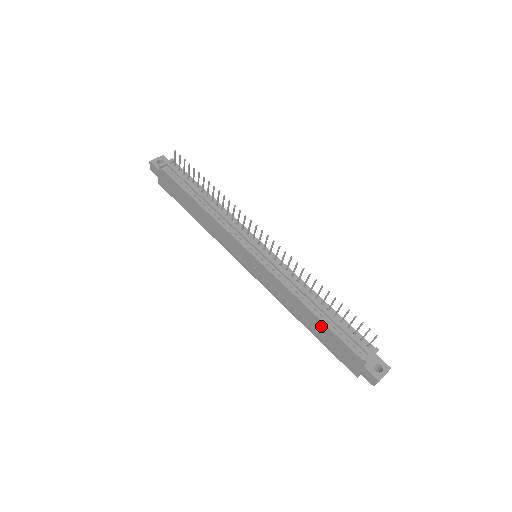
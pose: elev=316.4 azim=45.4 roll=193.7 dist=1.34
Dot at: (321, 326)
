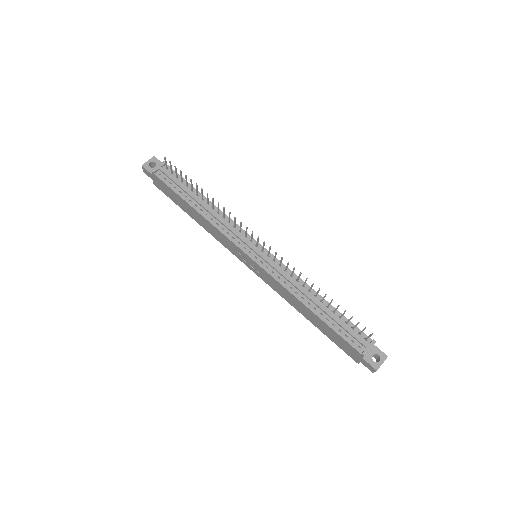
Dot at: (321, 323)
